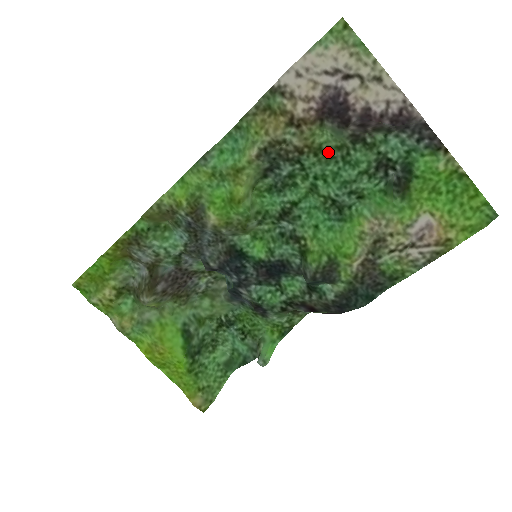
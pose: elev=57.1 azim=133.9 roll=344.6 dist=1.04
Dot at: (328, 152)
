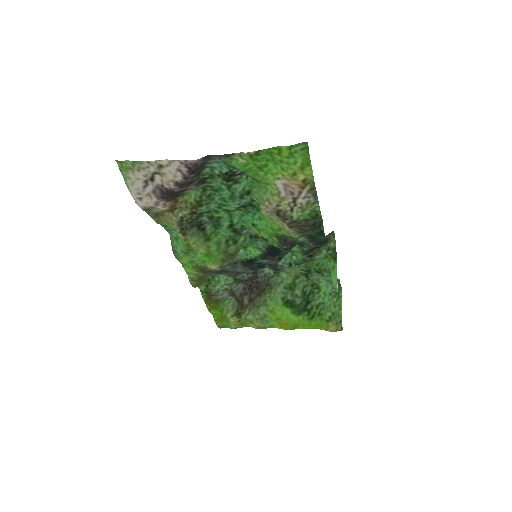
Dot at: (204, 197)
